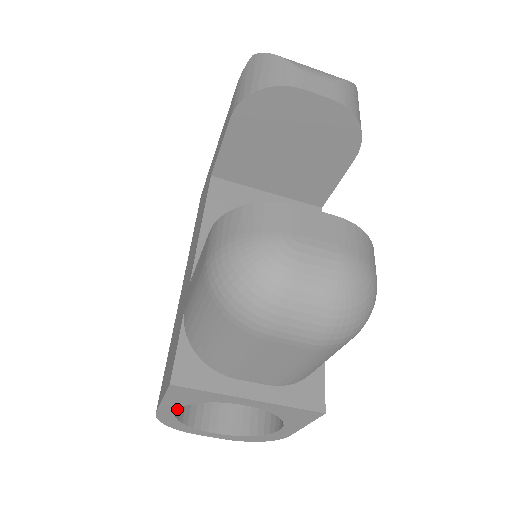
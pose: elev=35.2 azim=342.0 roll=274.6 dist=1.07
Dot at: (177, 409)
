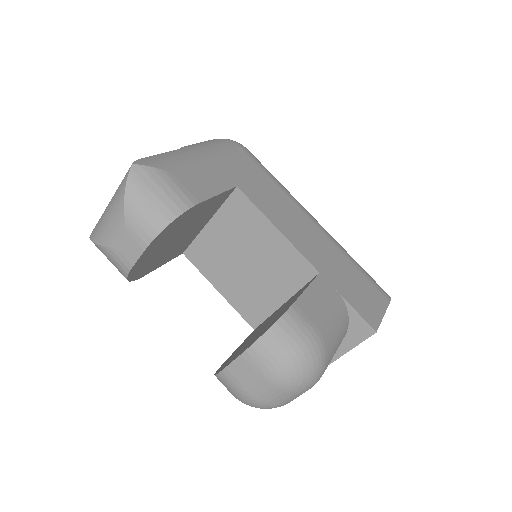
Dot at: occluded
